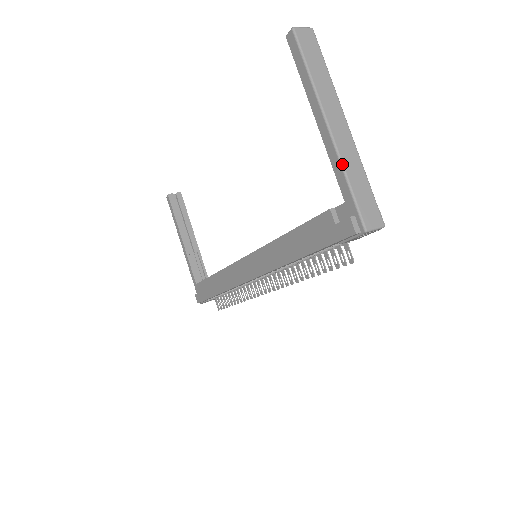
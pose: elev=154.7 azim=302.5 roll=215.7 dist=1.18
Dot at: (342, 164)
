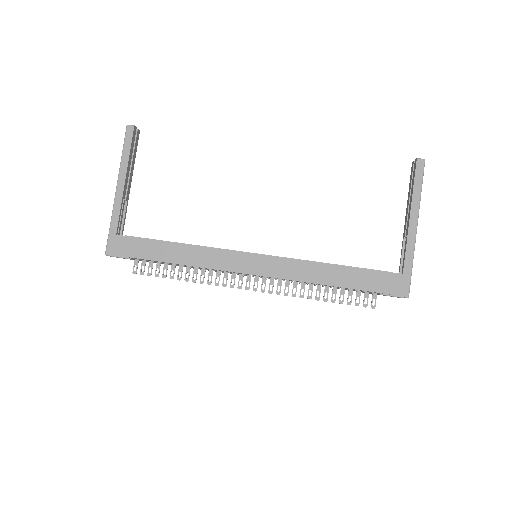
Dot at: occluded
